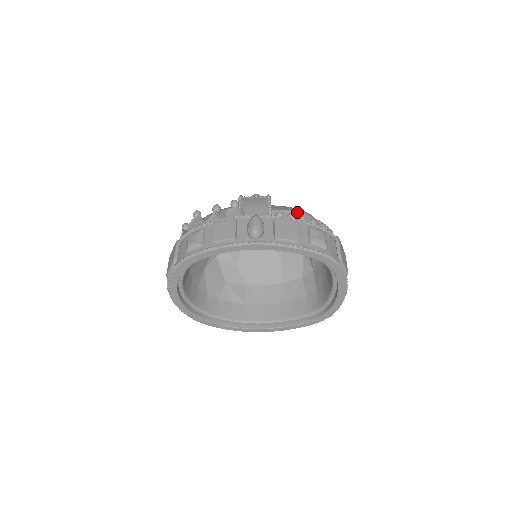
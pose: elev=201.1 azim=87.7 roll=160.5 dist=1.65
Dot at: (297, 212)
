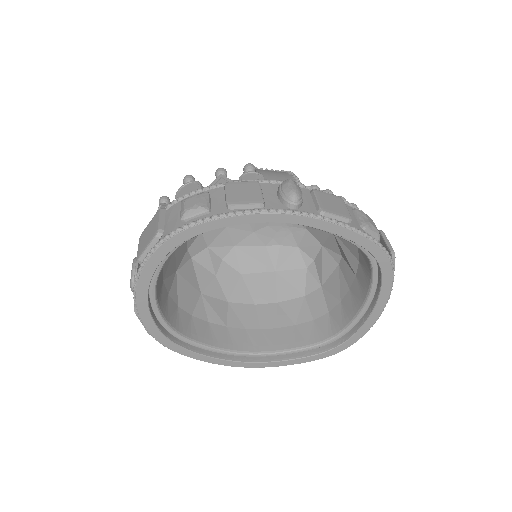
Dot at: occluded
